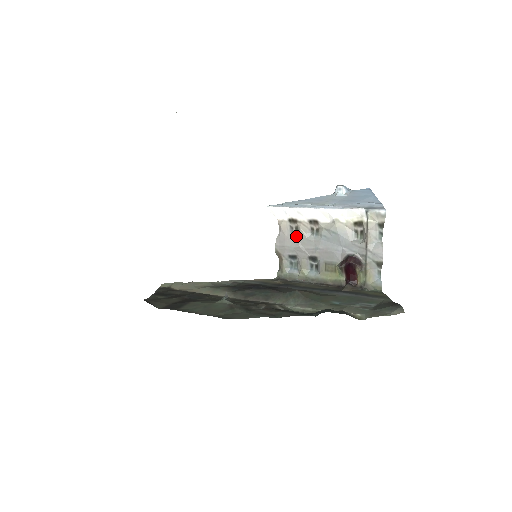
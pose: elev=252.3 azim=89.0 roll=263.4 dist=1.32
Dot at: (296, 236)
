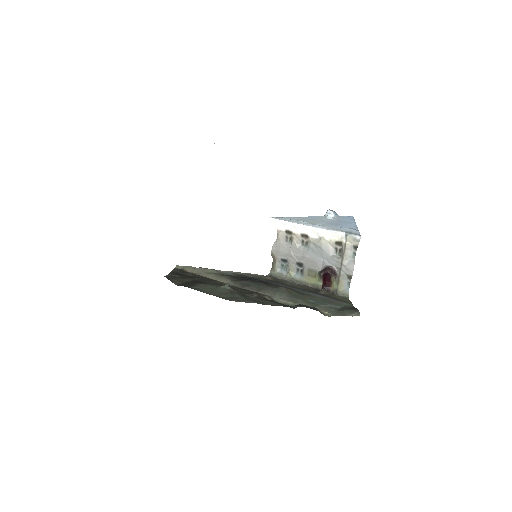
Dot at: (289, 244)
